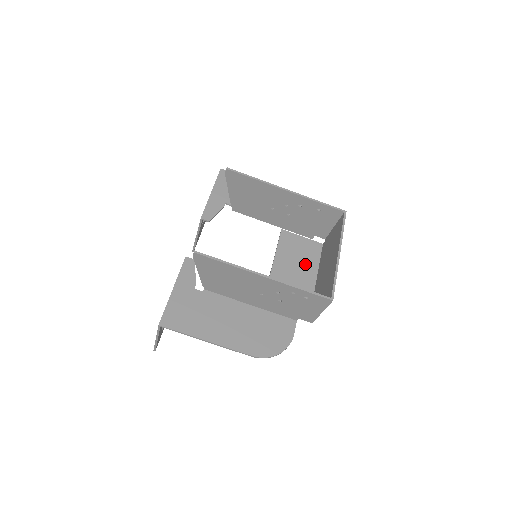
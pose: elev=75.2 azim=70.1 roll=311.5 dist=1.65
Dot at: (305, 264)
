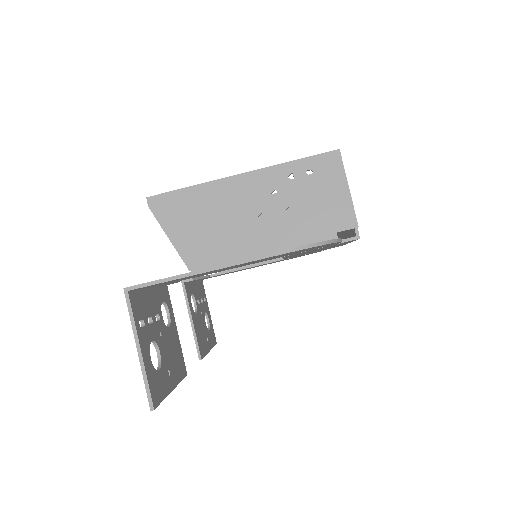
Dot at: occluded
